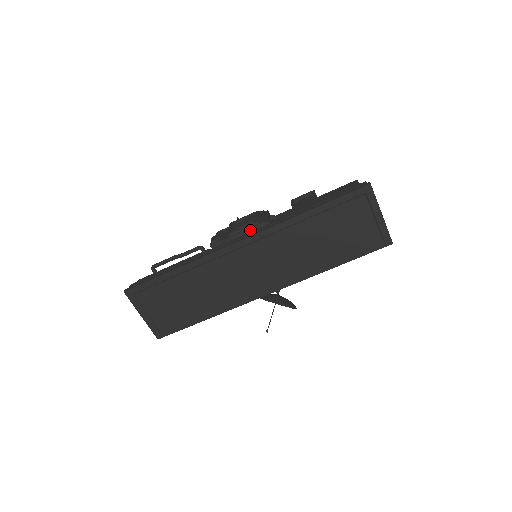
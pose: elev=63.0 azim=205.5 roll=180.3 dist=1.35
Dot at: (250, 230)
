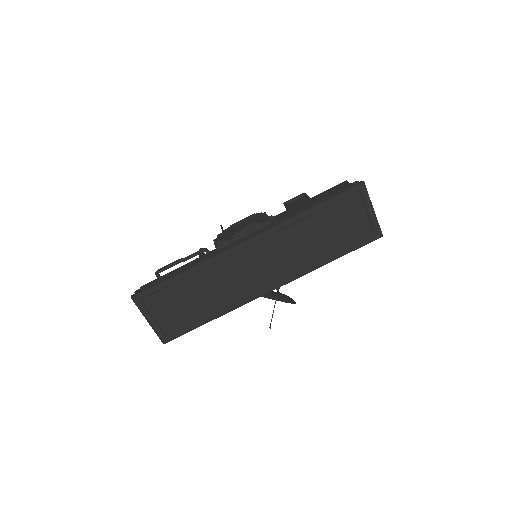
Dot at: (253, 230)
